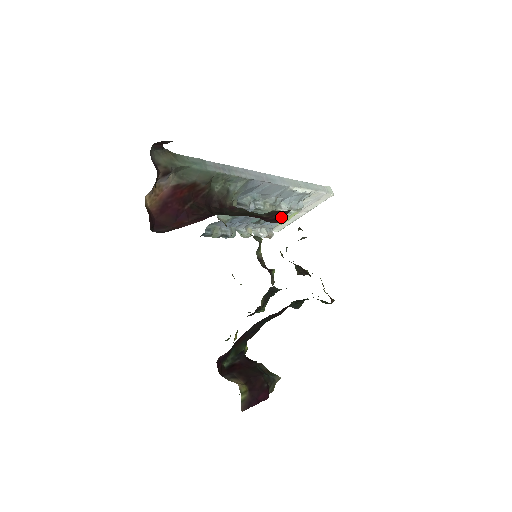
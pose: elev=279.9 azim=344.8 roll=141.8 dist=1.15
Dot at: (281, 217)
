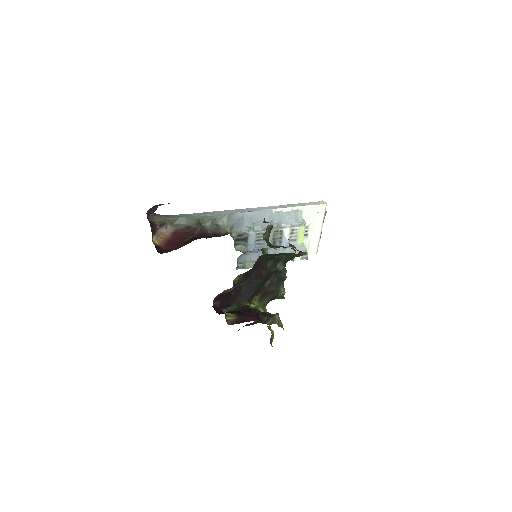
Dot at: occluded
